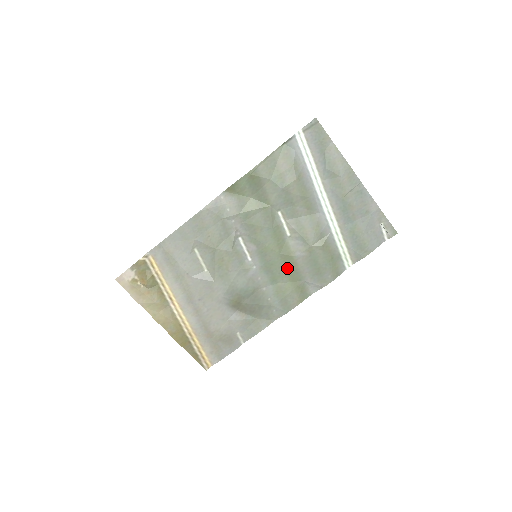
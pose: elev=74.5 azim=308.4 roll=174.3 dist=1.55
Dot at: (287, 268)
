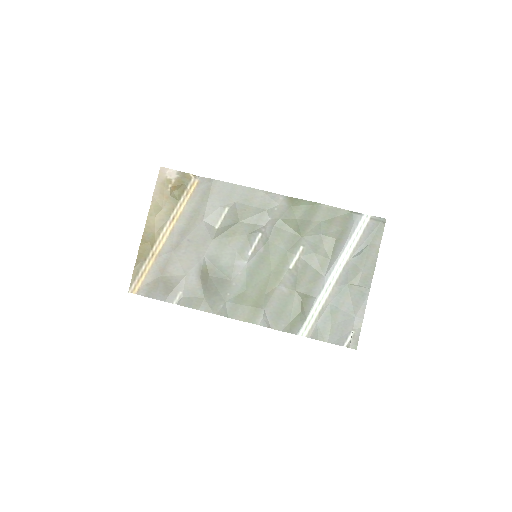
Dot at: (264, 287)
